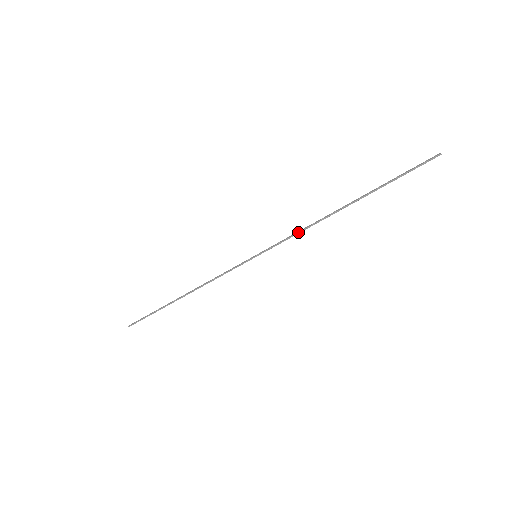
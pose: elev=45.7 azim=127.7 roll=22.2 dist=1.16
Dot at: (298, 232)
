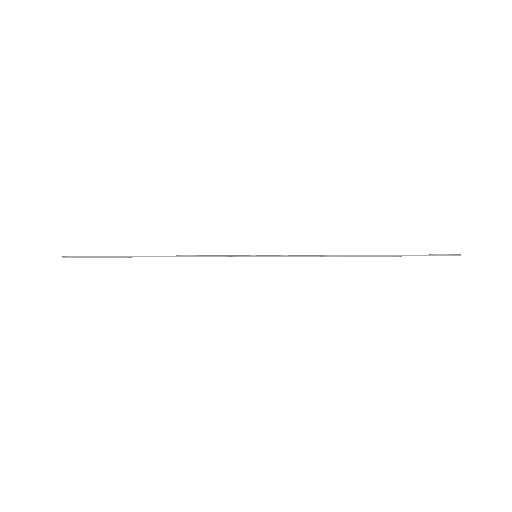
Dot at: (310, 255)
